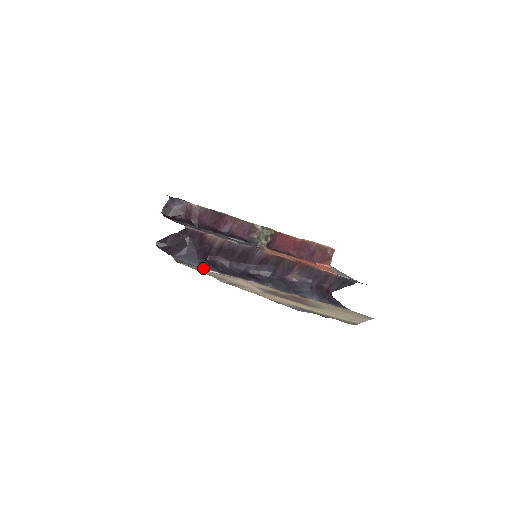
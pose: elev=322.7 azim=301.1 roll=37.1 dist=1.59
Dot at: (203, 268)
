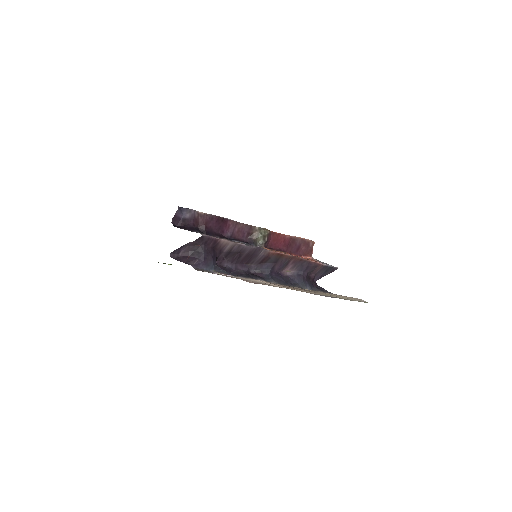
Dot at: (219, 273)
